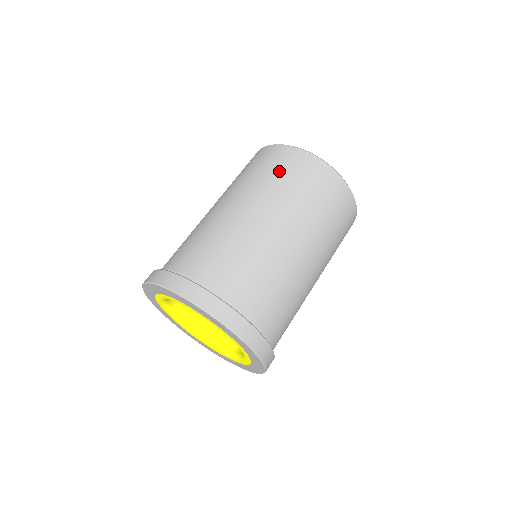
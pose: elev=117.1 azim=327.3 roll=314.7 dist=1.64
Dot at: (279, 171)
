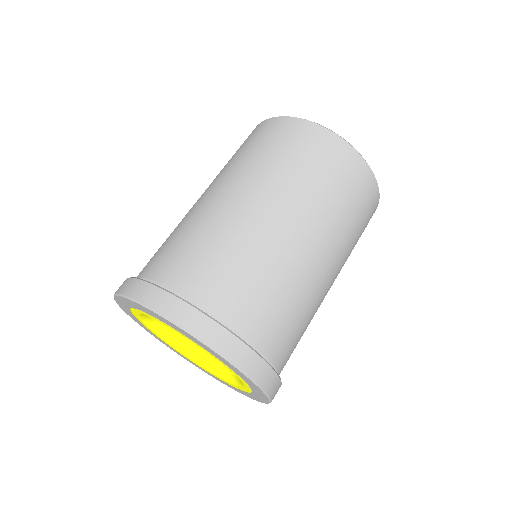
Dot at: (246, 147)
